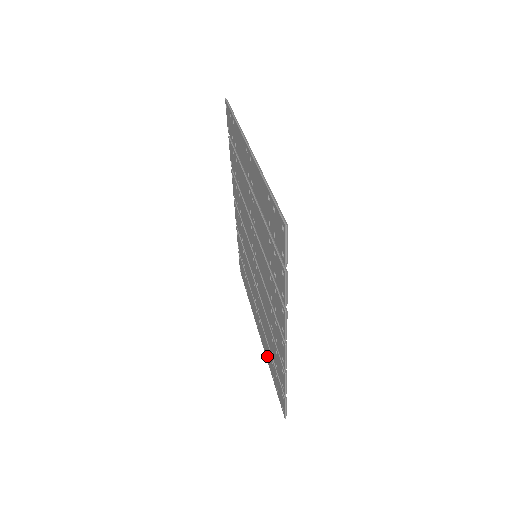
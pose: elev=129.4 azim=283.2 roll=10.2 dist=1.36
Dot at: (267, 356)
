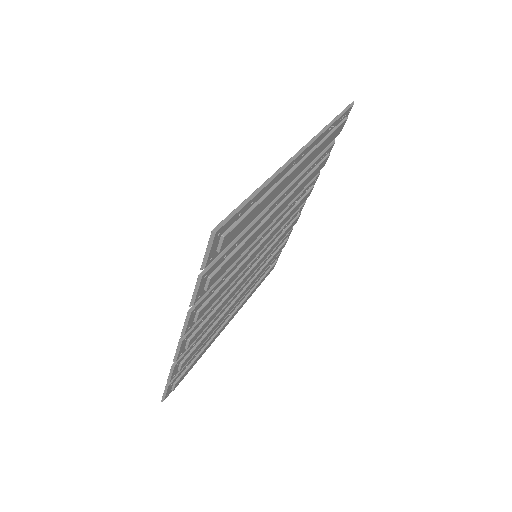
Dot at: occluded
